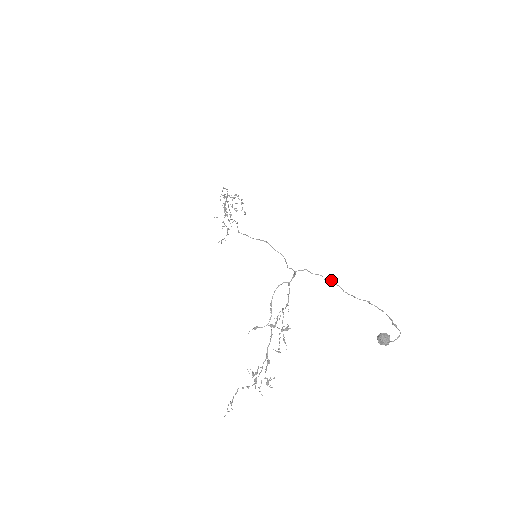
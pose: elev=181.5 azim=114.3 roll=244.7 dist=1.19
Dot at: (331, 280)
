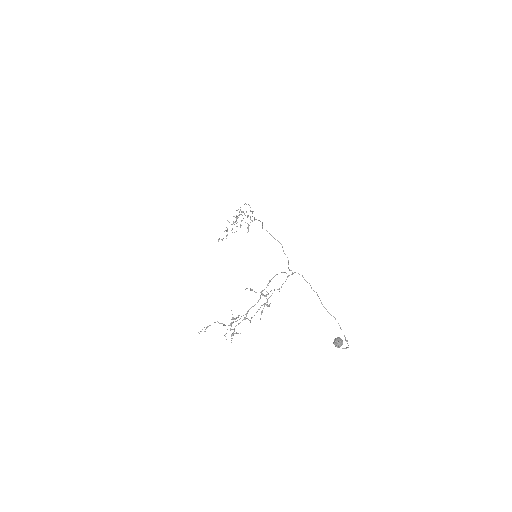
Dot at: (316, 292)
